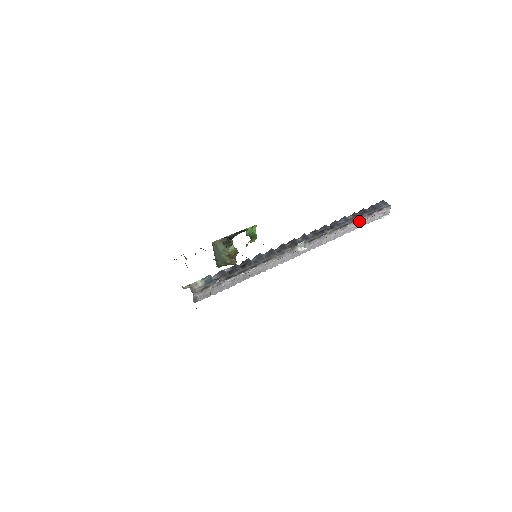
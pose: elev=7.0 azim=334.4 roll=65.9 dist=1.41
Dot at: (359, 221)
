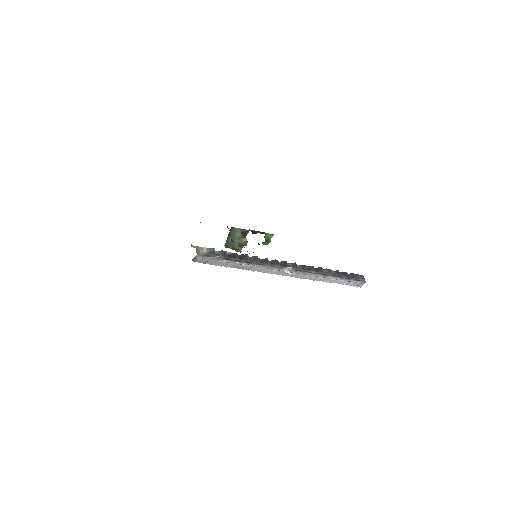
Dot at: (338, 278)
